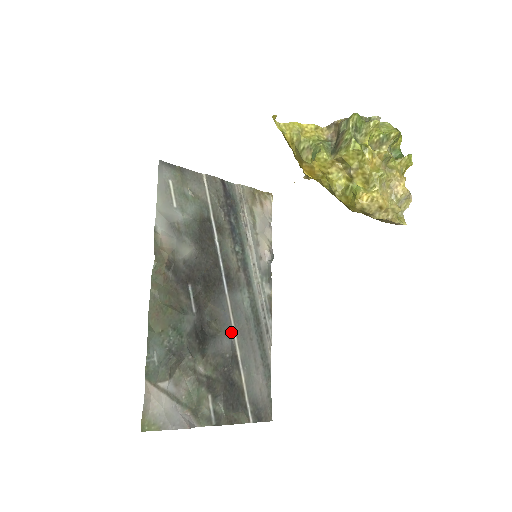
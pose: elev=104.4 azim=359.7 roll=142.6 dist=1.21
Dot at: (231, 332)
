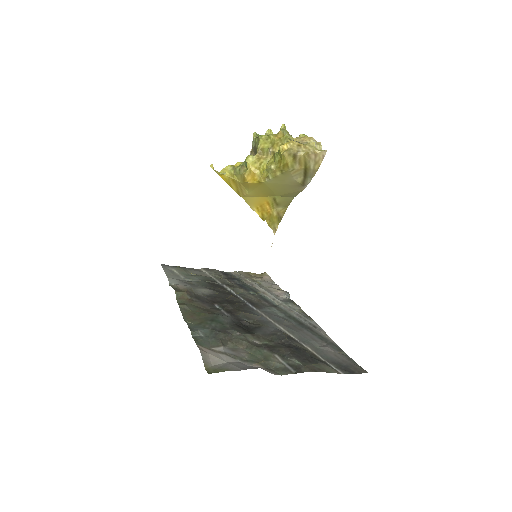
Dot at: (275, 326)
